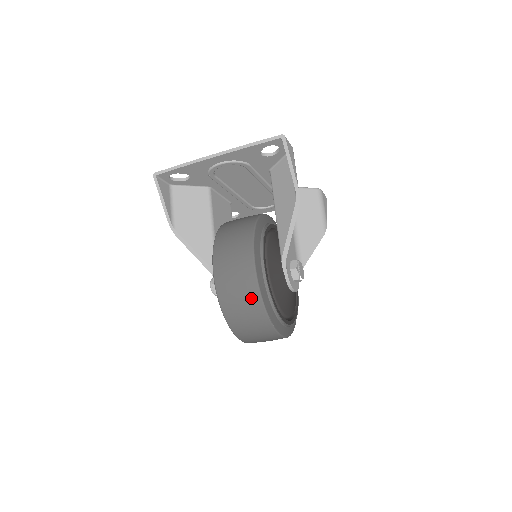
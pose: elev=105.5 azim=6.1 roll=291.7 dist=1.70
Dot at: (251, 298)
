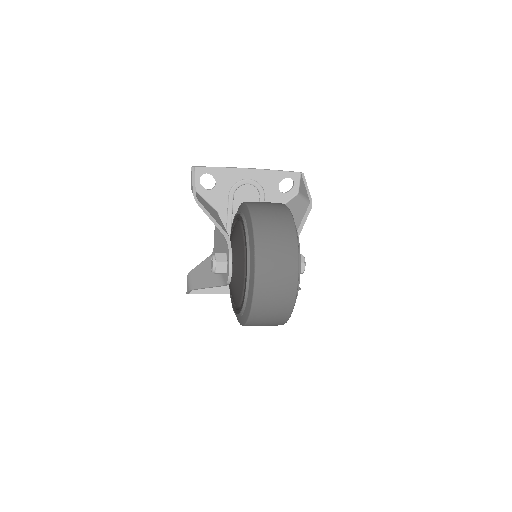
Dot at: (285, 220)
